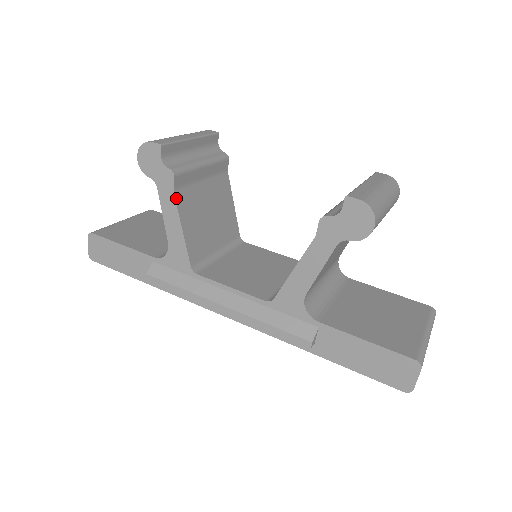
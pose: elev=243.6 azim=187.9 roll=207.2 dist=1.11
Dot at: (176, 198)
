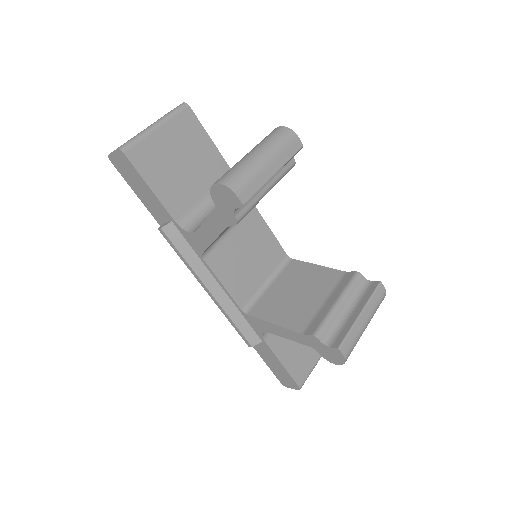
Dot at: occluded
